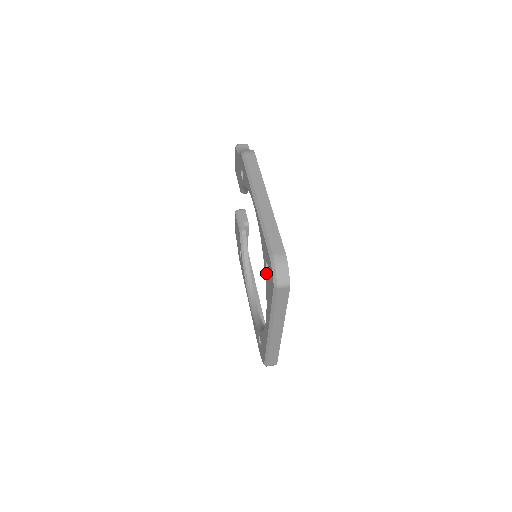
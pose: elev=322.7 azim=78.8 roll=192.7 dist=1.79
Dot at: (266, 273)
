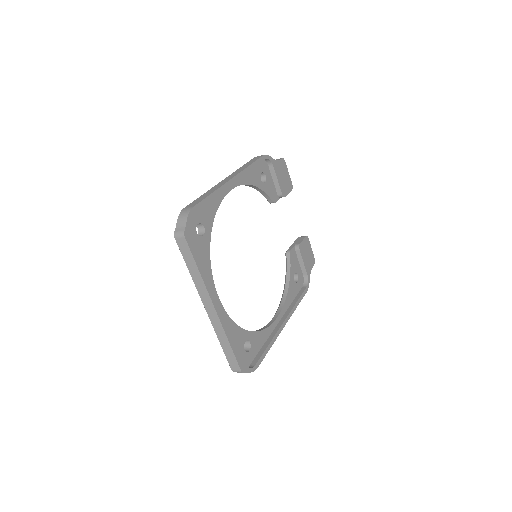
Dot at: occluded
